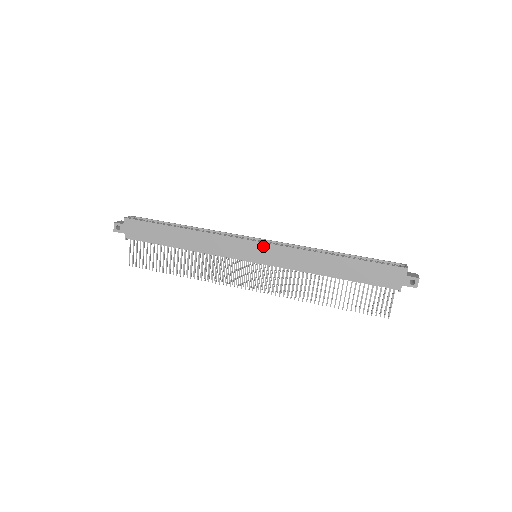
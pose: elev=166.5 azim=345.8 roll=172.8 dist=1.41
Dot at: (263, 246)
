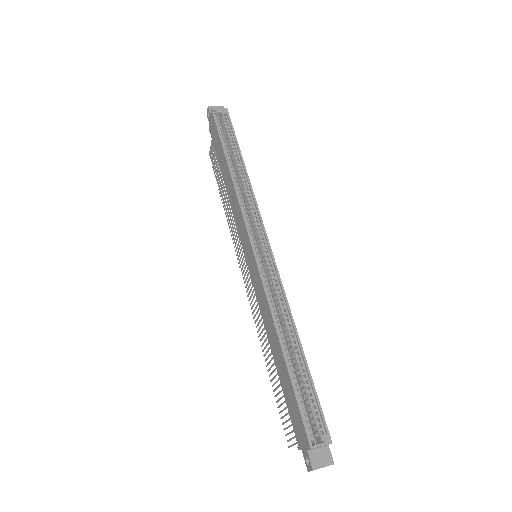
Dot at: (253, 257)
